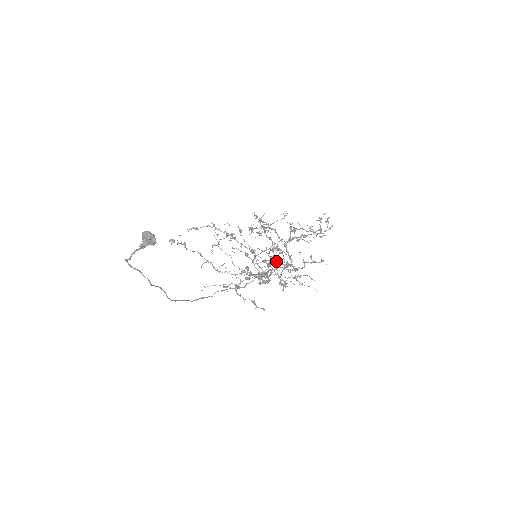
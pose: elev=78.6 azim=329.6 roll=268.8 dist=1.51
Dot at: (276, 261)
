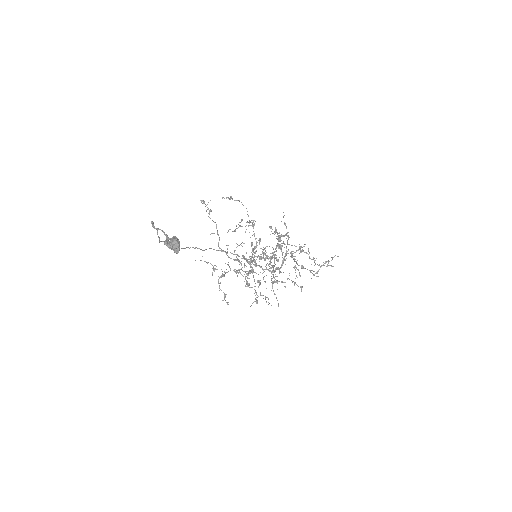
Dot at: occluded
